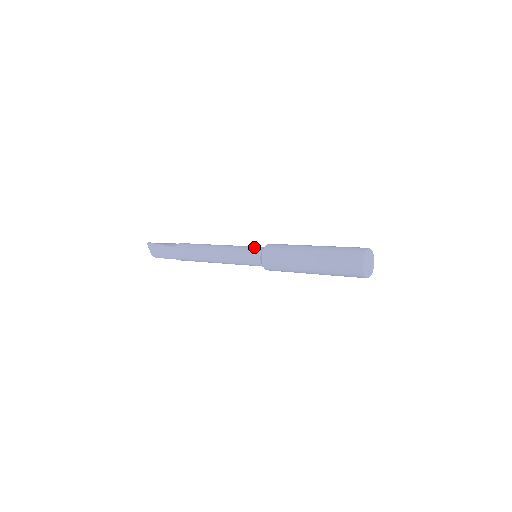
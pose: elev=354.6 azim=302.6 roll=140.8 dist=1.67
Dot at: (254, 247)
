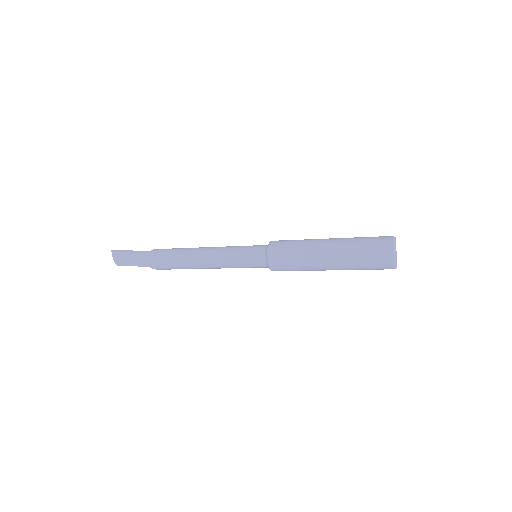
Dot at: (255, 245)
